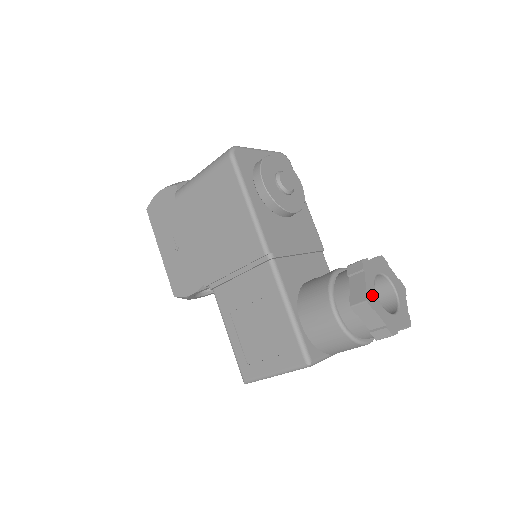
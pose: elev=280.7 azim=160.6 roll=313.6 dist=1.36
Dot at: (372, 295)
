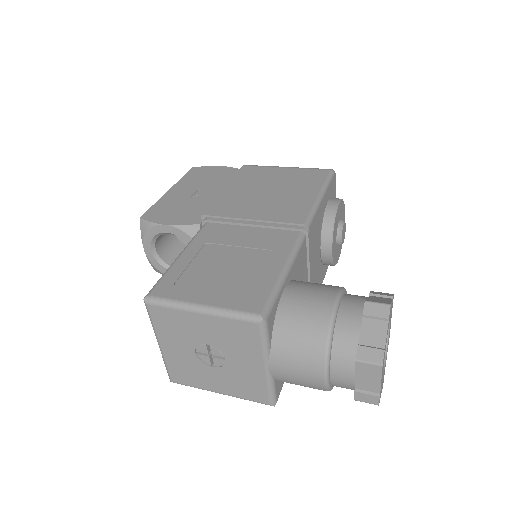
Dot at: occluded
